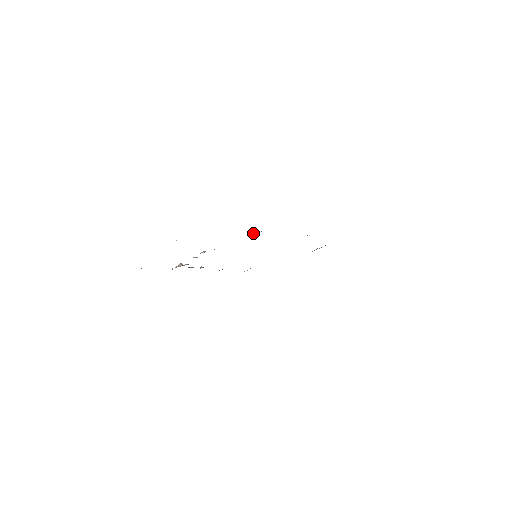
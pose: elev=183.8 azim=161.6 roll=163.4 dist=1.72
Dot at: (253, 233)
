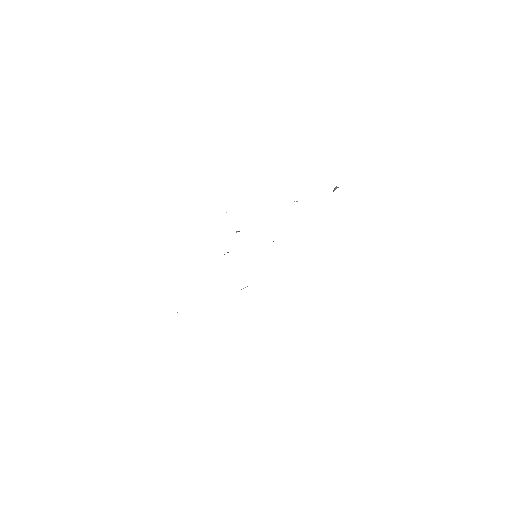
Dot at: occluded
